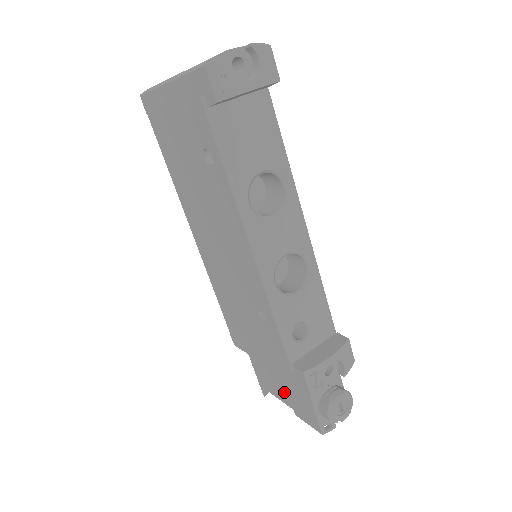
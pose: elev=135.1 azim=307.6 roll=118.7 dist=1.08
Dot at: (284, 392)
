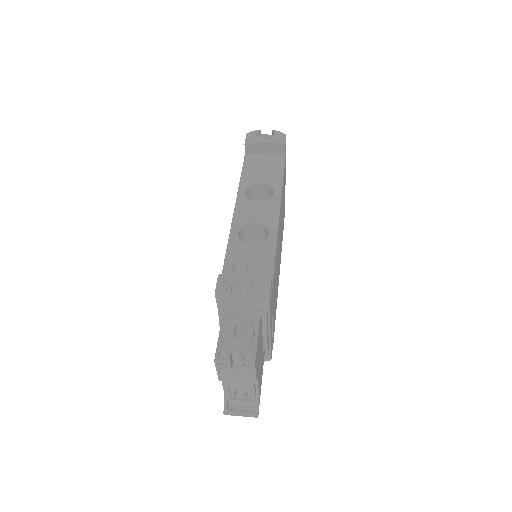
Dot at: occluded
